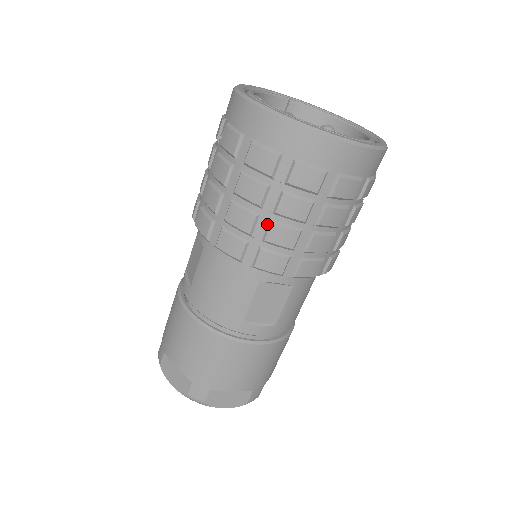
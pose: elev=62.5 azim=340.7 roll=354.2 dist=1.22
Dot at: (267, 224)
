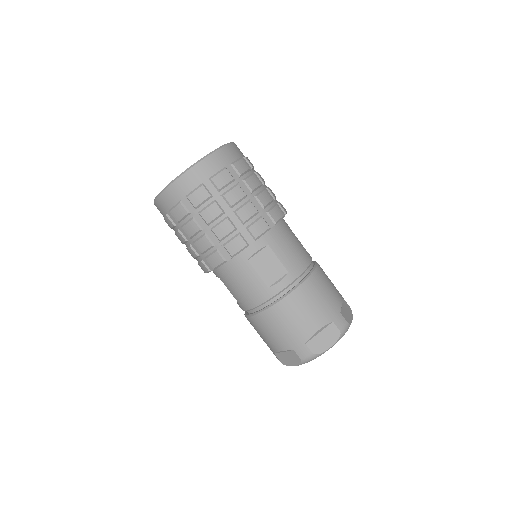
Dot at: (212, 233)
